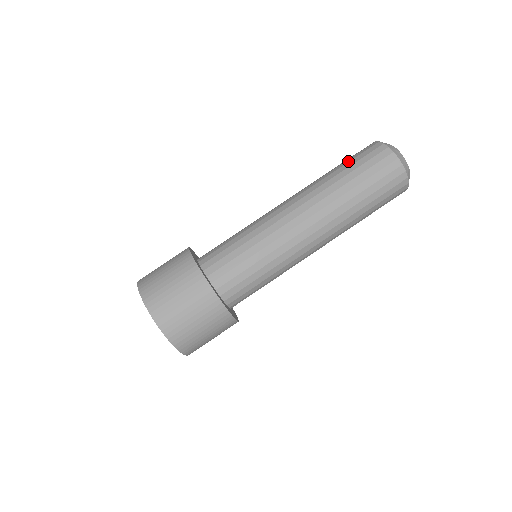
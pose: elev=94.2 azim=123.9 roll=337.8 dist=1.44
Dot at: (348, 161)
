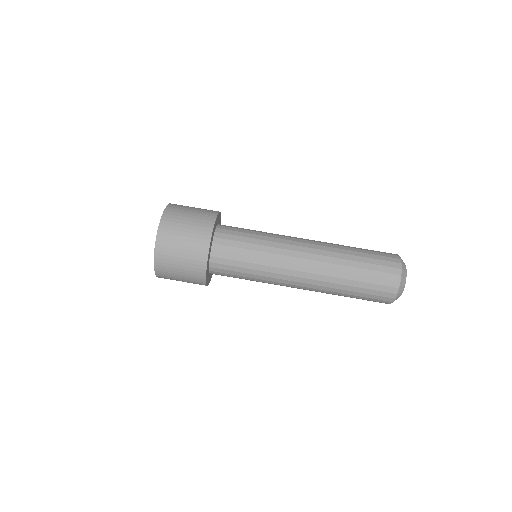
Dot at: (367, 249)
